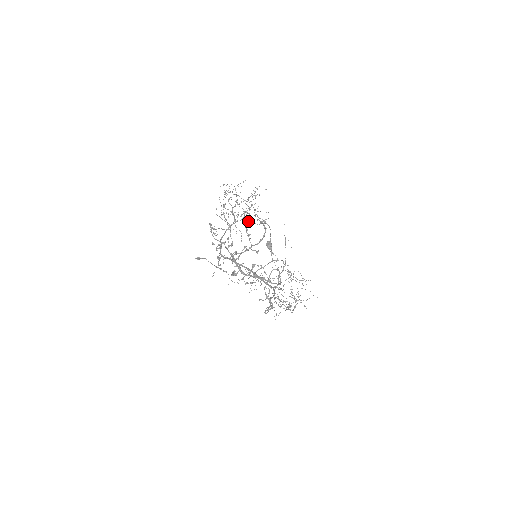
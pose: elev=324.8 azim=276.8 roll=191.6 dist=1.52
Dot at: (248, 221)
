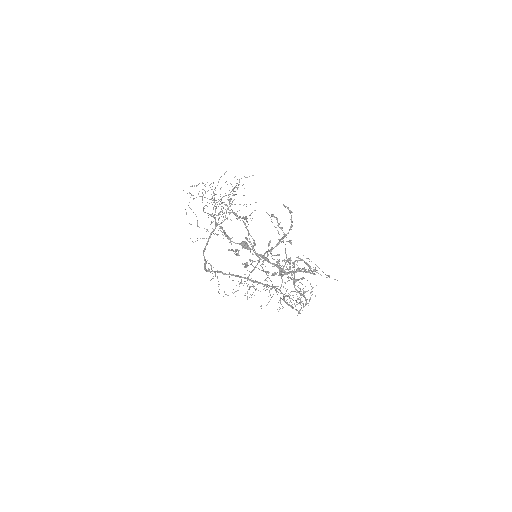
Dot at: occluded
